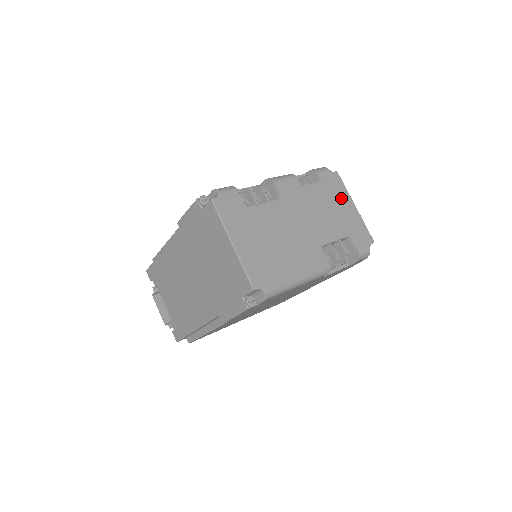
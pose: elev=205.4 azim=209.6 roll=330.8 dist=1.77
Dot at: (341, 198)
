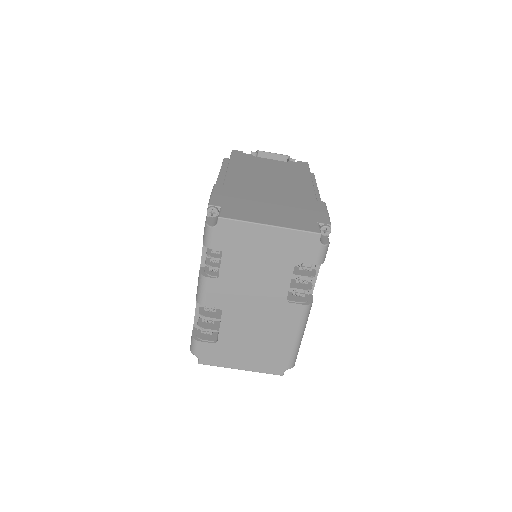
Dot at: (252, 239)
